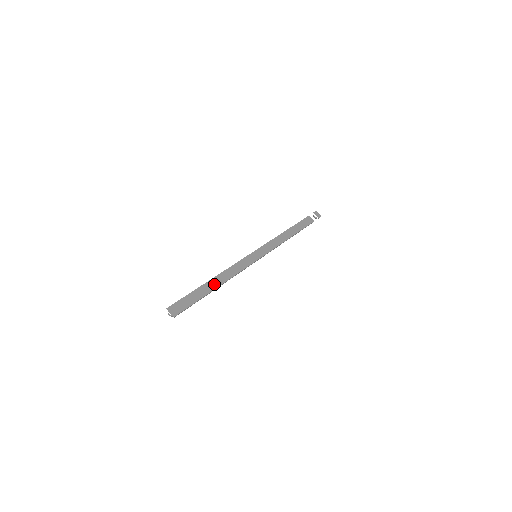
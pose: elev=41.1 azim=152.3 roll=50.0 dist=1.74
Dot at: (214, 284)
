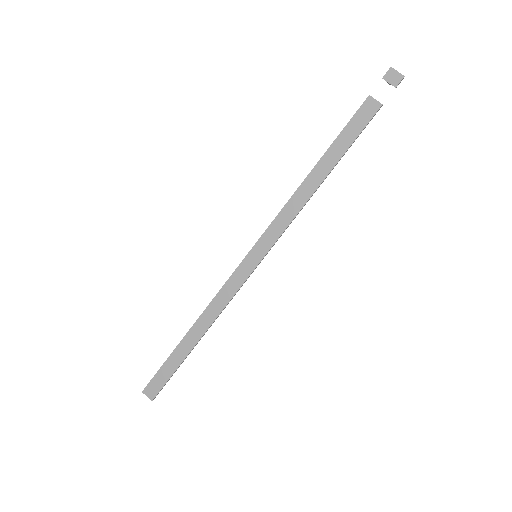
Dot at: (193, 337)
